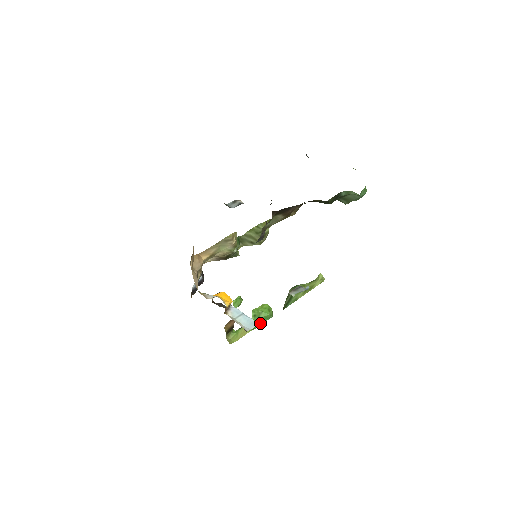
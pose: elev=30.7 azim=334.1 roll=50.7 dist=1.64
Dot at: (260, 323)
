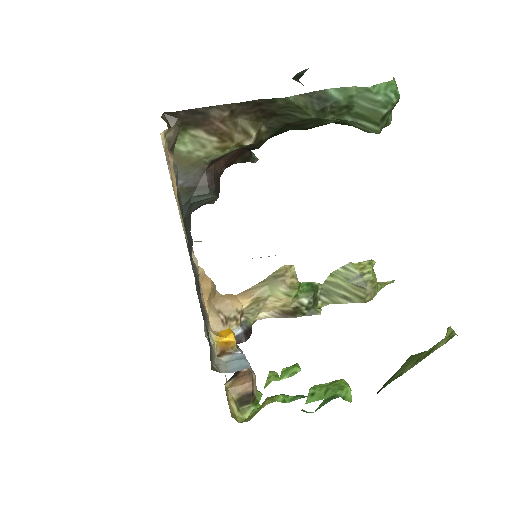
Dot at: (301, 396)
